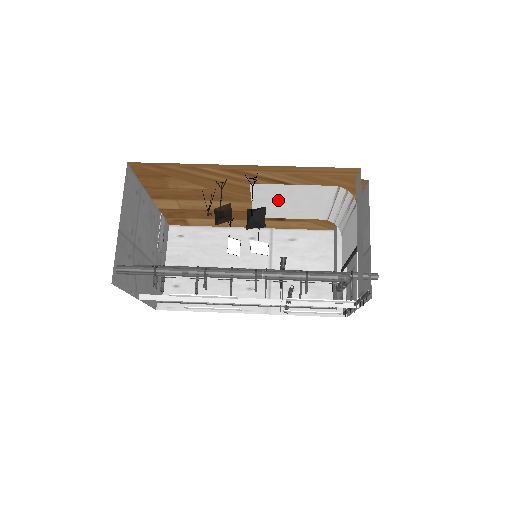
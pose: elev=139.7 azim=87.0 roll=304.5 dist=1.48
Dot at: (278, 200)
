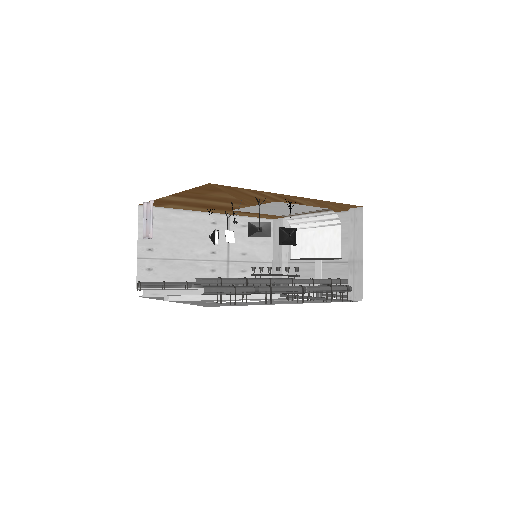
Dot at: (274, 208)
